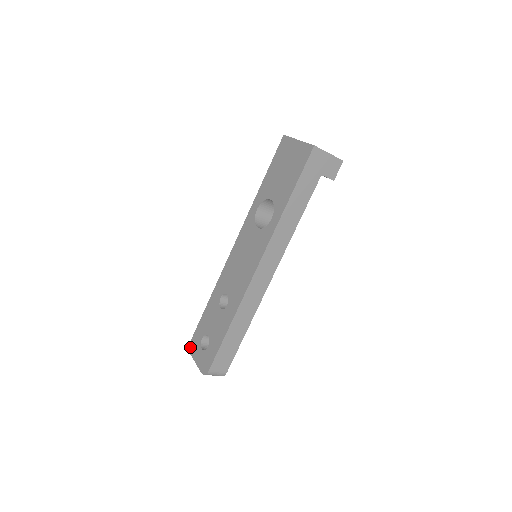
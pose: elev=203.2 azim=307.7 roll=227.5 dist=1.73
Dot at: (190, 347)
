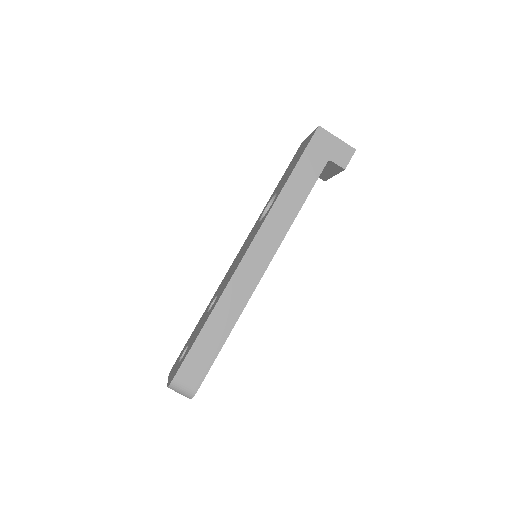
Dot at: (171, 369)
